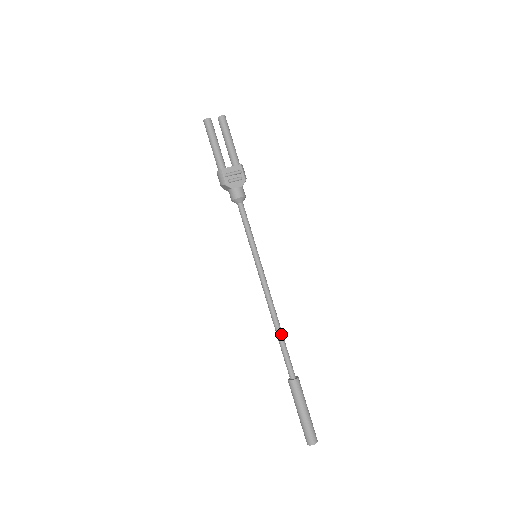
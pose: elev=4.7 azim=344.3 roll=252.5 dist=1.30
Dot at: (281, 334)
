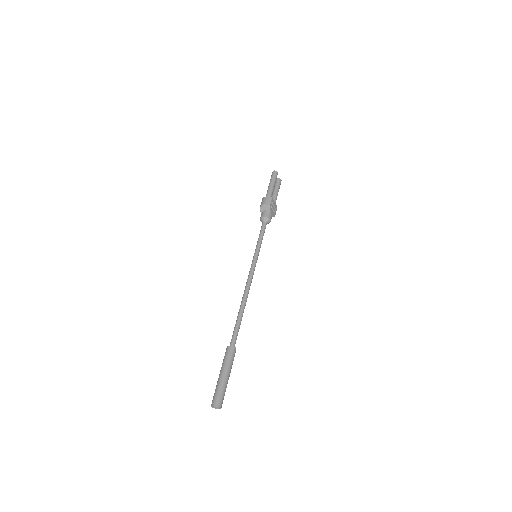
Dot at: occluded
